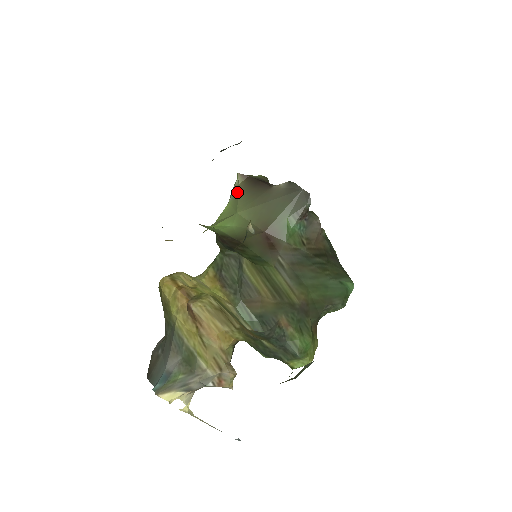
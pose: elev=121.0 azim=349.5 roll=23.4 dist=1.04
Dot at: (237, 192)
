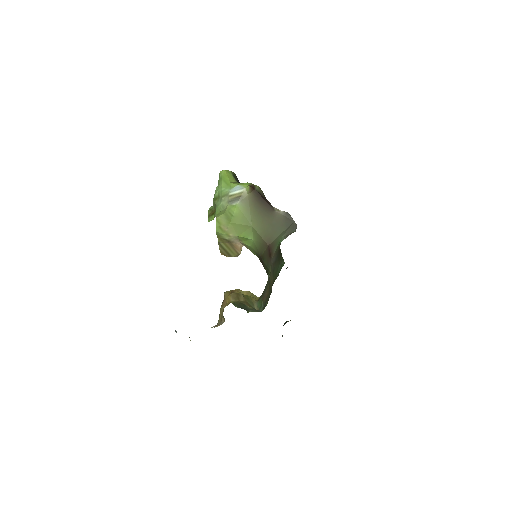
Dot at: (248, 203)
